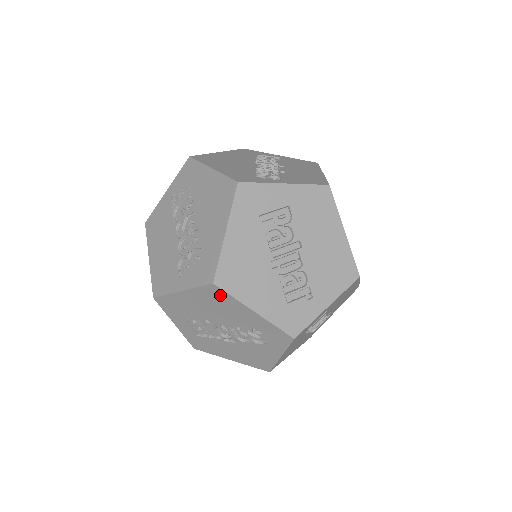
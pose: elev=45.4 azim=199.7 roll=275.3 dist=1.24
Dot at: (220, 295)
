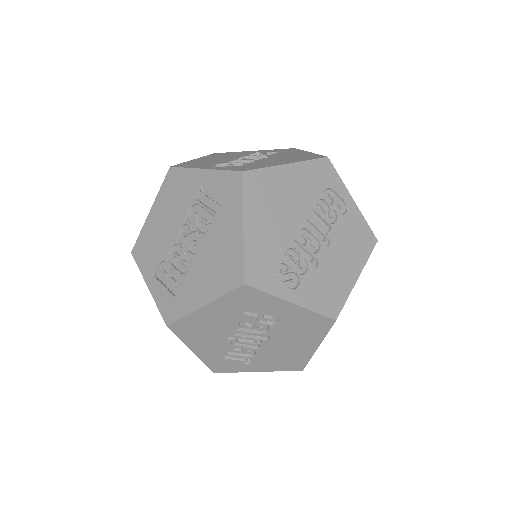
Dot at: occluded
